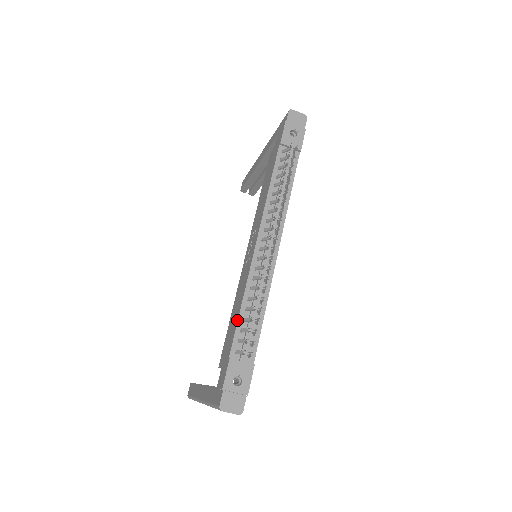
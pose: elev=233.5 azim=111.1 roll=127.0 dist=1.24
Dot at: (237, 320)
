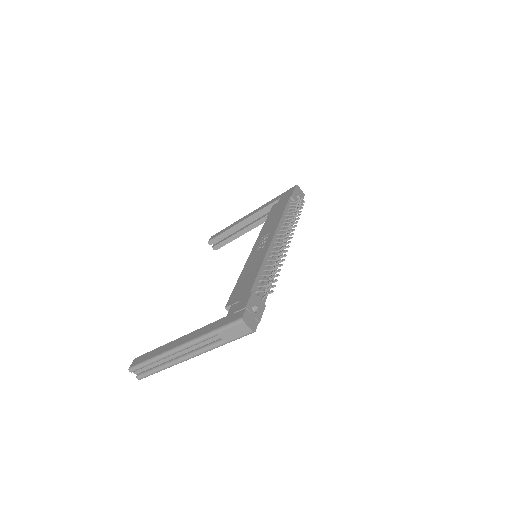
Dot at: (257, 273)
